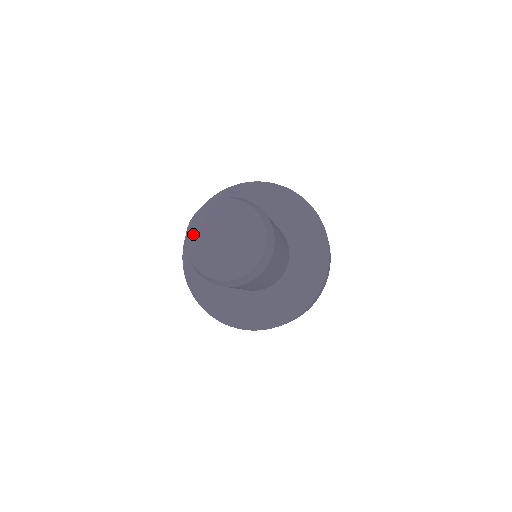
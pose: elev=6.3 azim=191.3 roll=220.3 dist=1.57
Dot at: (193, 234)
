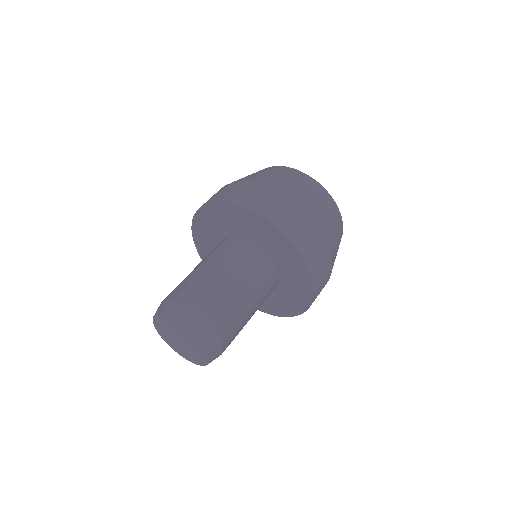
Dot at: (158, 323)
